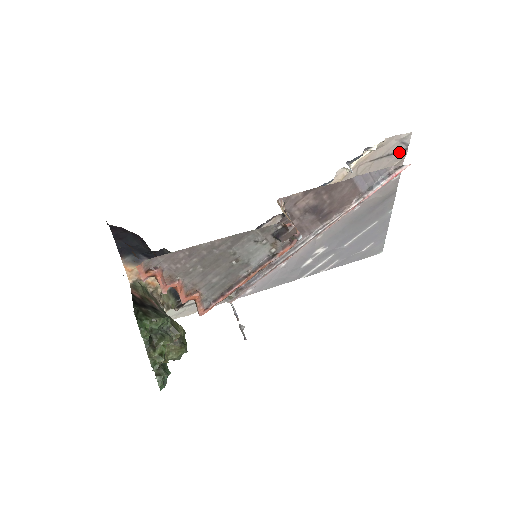
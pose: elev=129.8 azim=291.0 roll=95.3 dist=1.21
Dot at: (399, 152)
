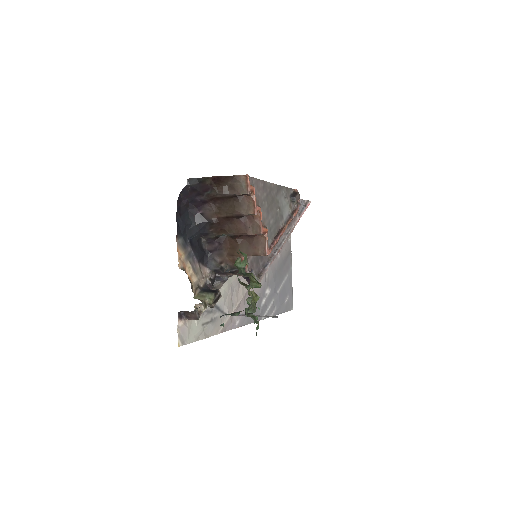
Dot at: occluded
